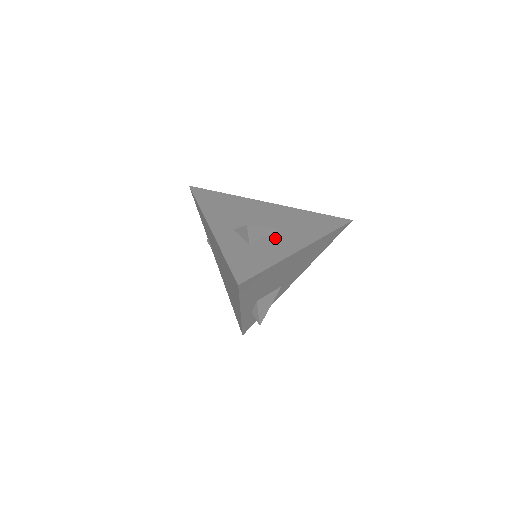
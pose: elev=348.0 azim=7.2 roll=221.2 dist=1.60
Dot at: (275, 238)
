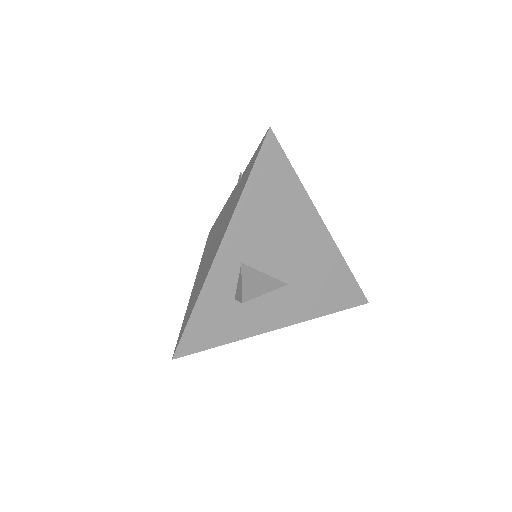
Dot at: (269, 300)
